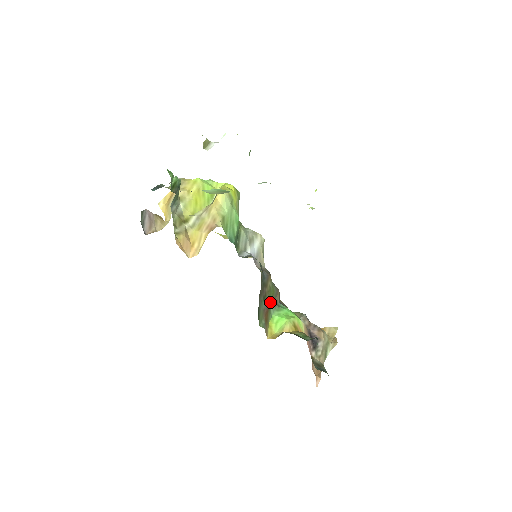
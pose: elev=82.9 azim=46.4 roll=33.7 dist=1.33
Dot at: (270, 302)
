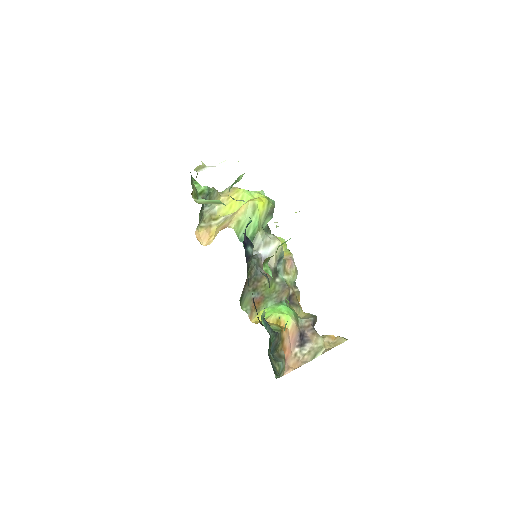
Dot at: (266, 295)
